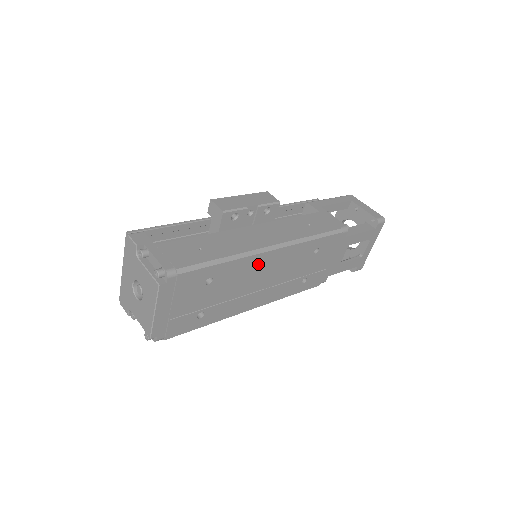
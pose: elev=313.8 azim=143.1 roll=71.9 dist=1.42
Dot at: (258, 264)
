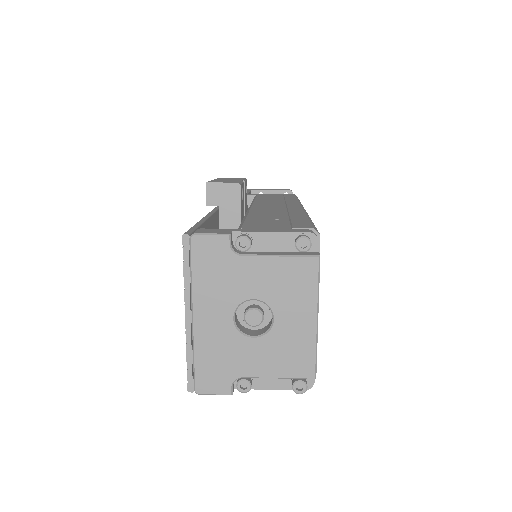
Dot at: occluded
